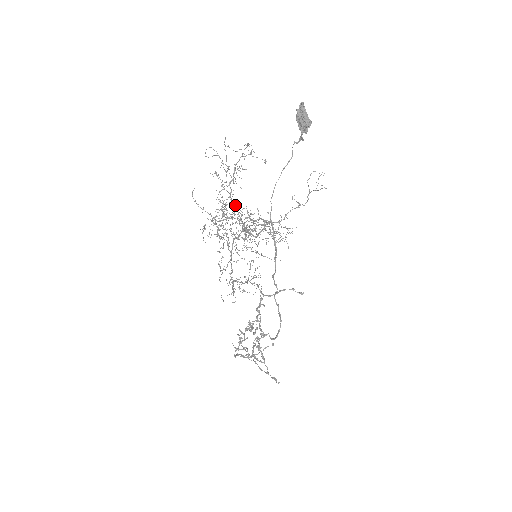
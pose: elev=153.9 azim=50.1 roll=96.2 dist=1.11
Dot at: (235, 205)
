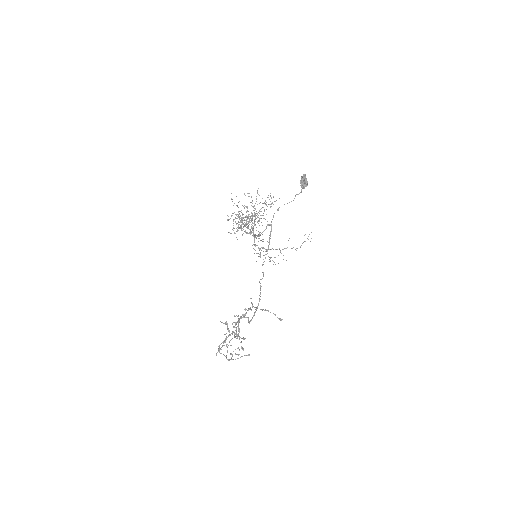
Dot at: occluded
